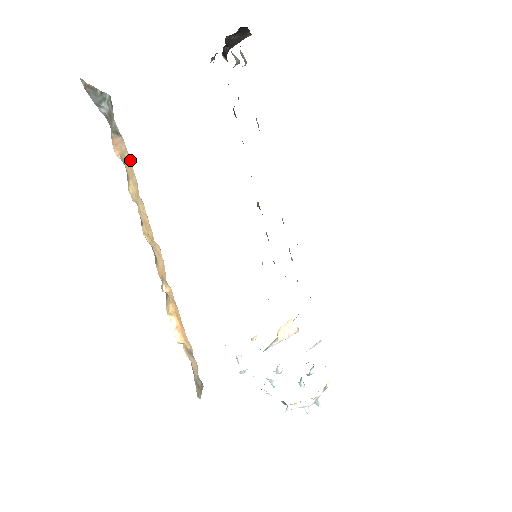
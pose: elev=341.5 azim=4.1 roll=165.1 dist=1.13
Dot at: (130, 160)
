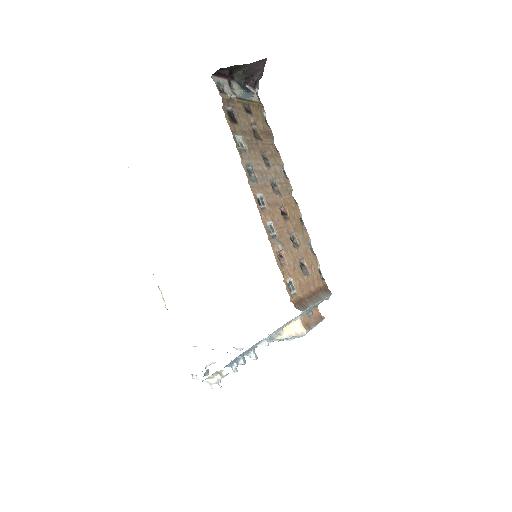
Dot at: occluded
